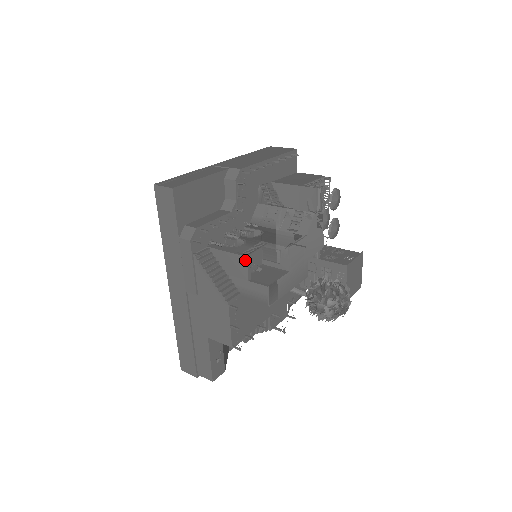
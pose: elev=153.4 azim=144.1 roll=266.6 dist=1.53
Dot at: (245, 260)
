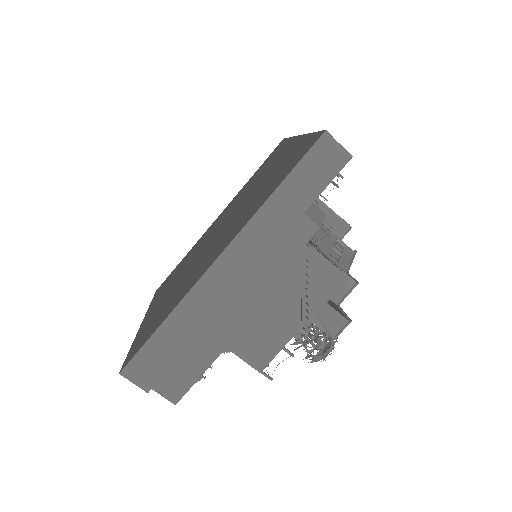
Dot at: (344, 280)
